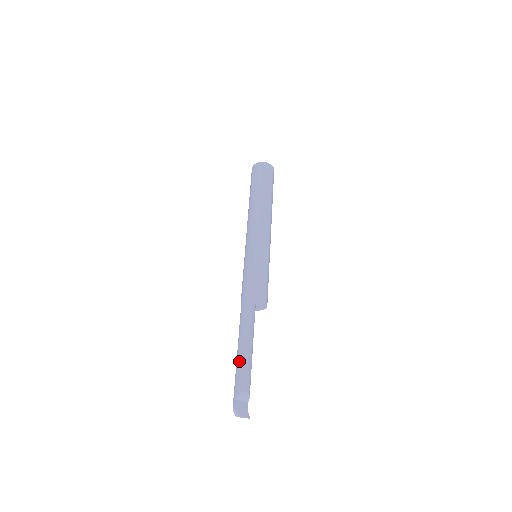
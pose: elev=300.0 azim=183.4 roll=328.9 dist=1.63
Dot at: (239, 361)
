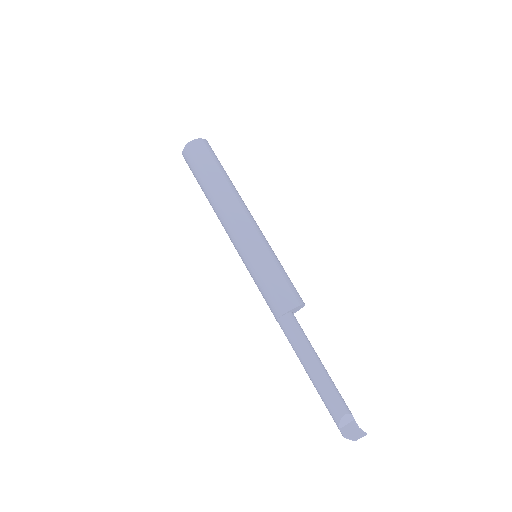
Dot at: (317, 387)
